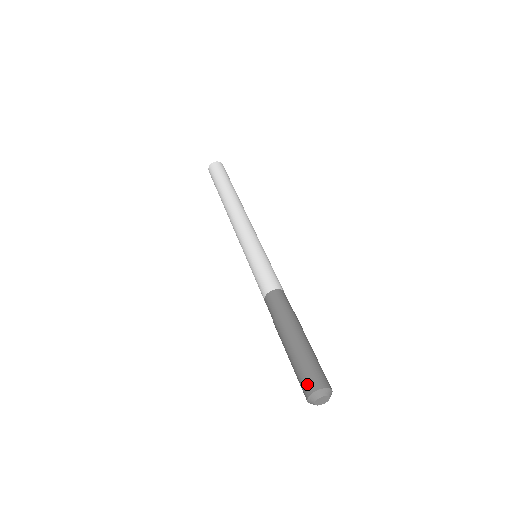
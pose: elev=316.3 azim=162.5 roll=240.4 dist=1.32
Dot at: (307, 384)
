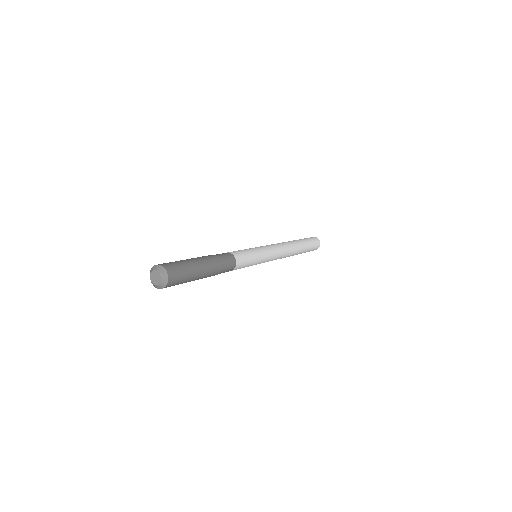
Dot at: occluded
